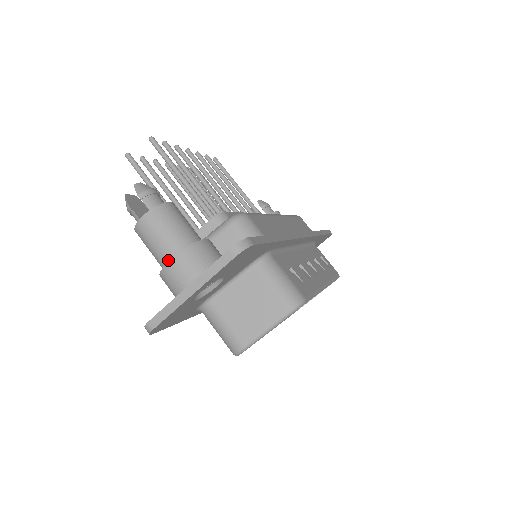
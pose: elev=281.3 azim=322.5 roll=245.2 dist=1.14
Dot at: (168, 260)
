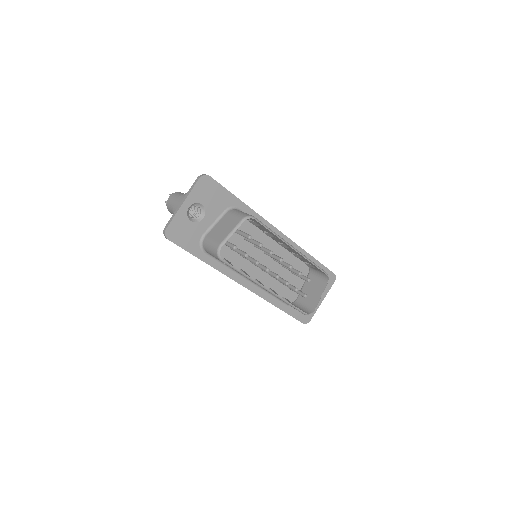
Dot at: occluded
